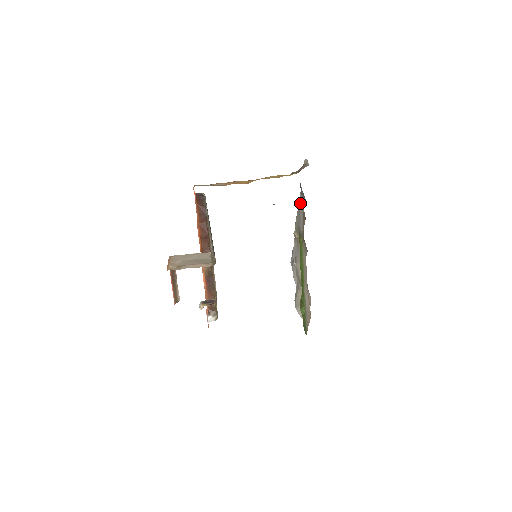
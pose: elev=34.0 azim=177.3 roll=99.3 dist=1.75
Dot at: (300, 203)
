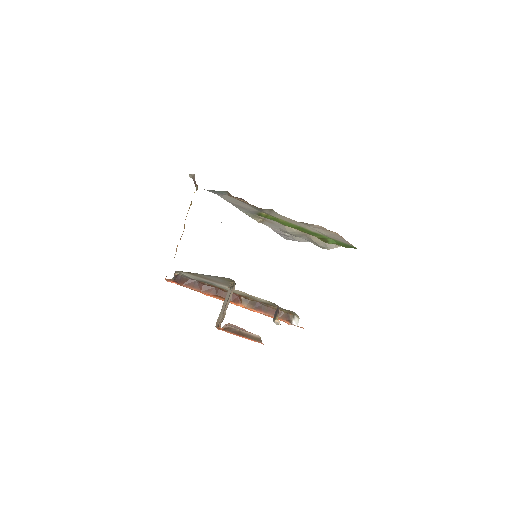
Dot at: (229, 201)
